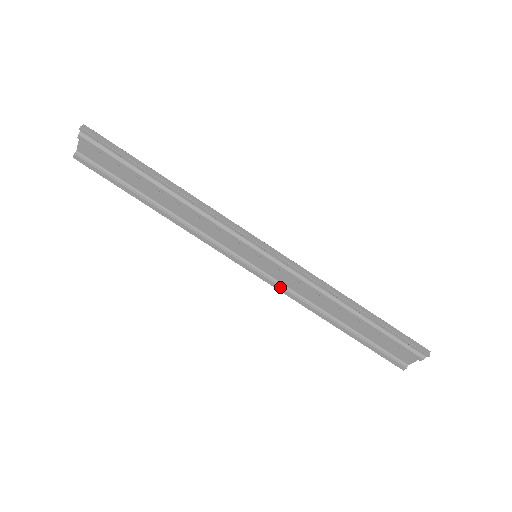
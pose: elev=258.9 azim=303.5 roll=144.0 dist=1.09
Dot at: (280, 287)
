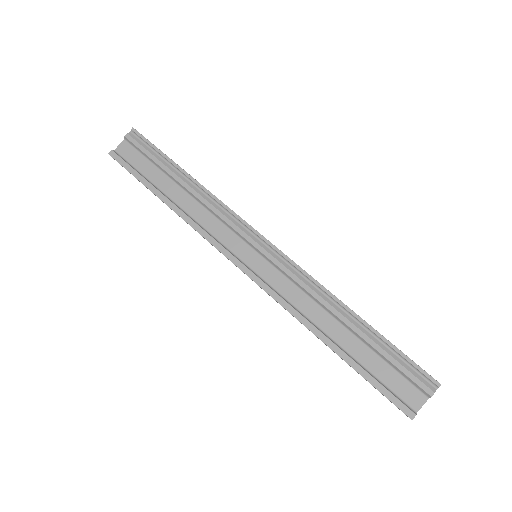
Dot at: (275, 293)
